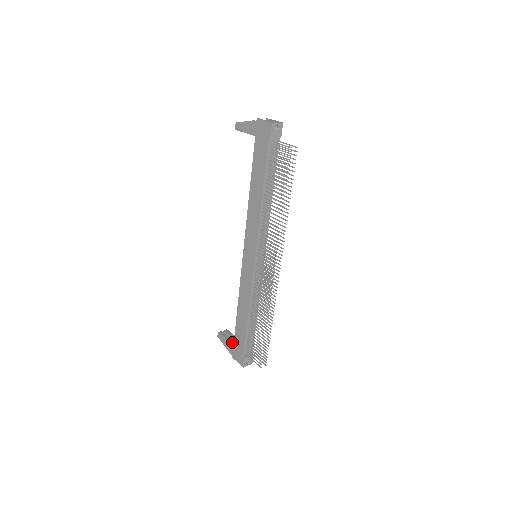
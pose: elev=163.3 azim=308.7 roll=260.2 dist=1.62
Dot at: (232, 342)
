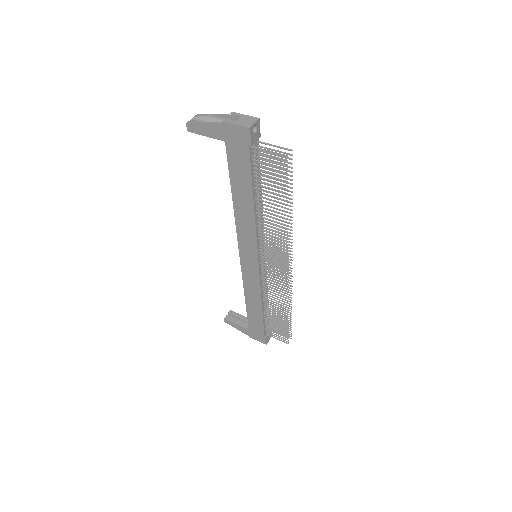
Dot at: (245, 325)
